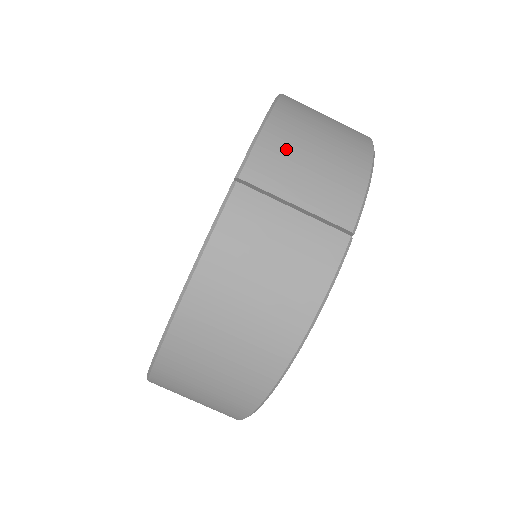
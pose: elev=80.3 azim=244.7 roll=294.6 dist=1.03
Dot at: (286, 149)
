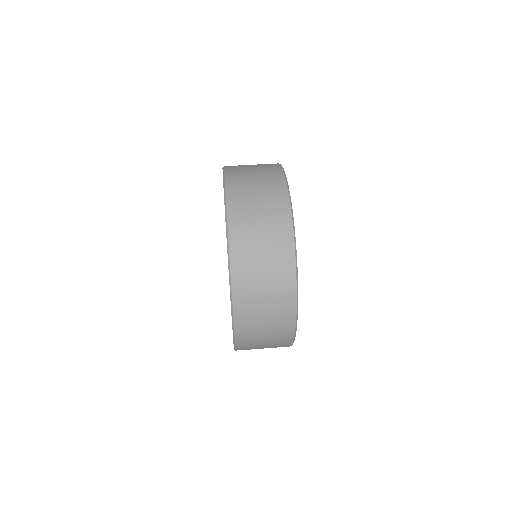
Dot at: occluded
